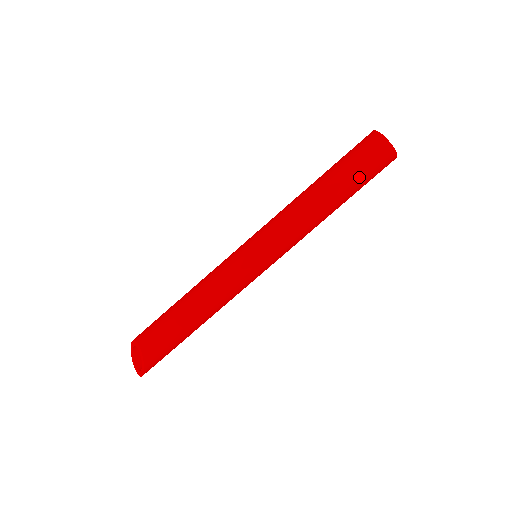
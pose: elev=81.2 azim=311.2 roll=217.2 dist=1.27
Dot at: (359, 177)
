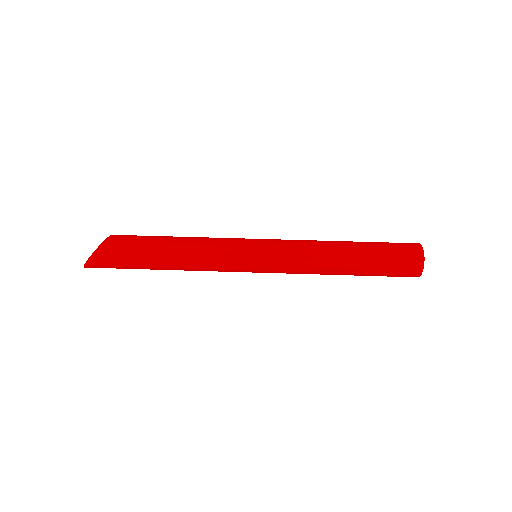
Dot at: (382, 260)
